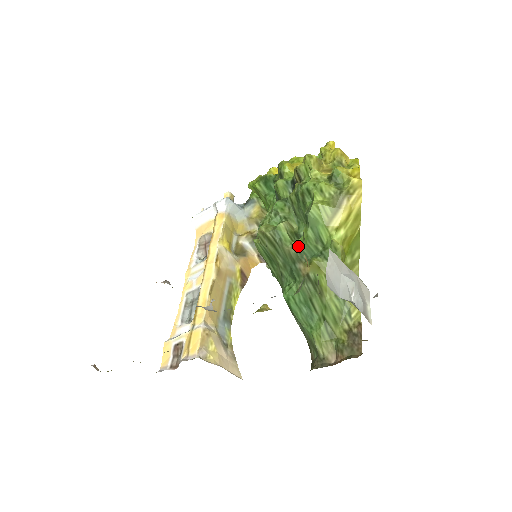
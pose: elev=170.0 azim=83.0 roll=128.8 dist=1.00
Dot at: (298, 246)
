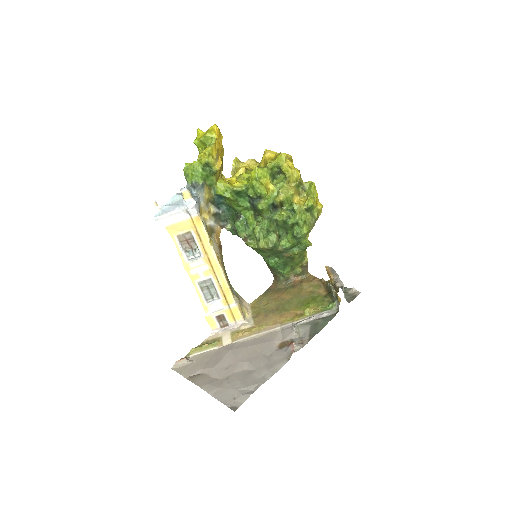
Dot at: (286, 248)
